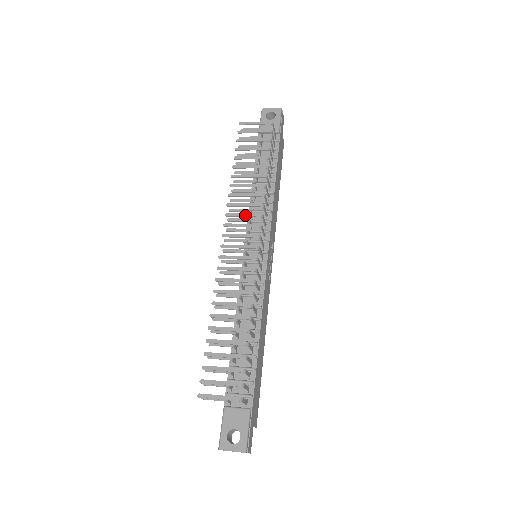
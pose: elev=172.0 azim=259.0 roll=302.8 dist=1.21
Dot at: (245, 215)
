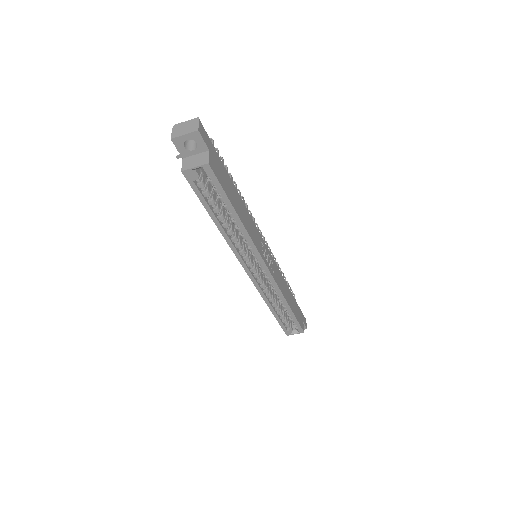
Dot at: occluded
